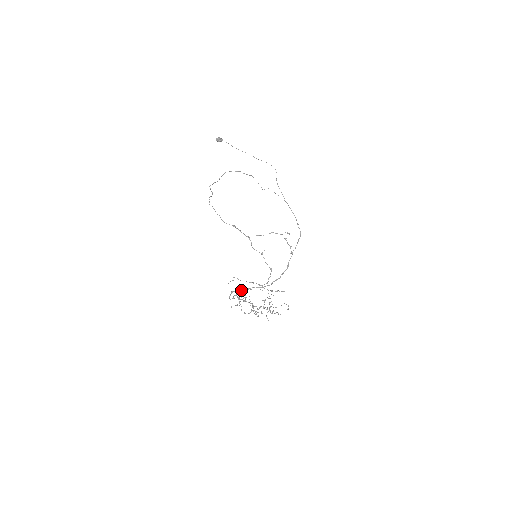
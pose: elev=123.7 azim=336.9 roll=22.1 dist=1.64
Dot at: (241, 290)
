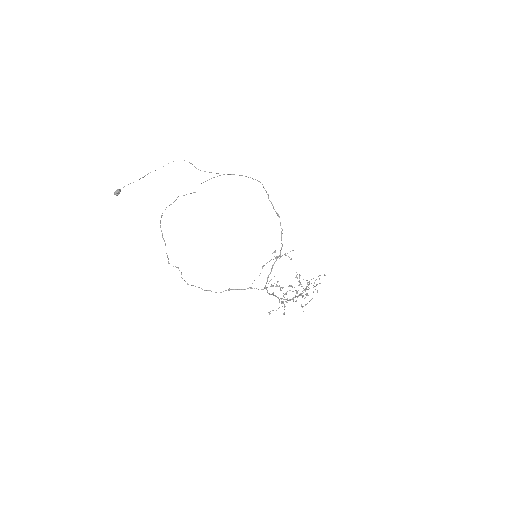
Dot at: (270, 280)
